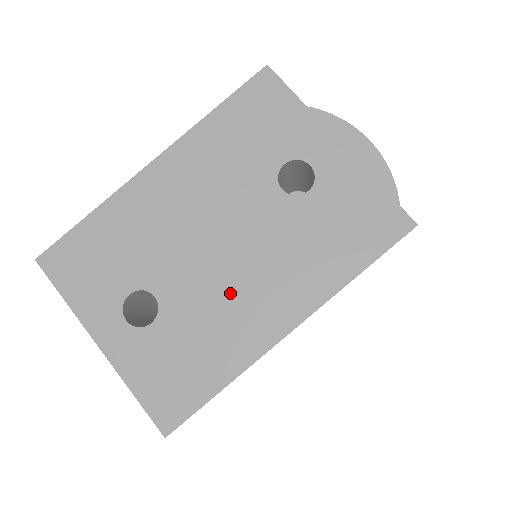
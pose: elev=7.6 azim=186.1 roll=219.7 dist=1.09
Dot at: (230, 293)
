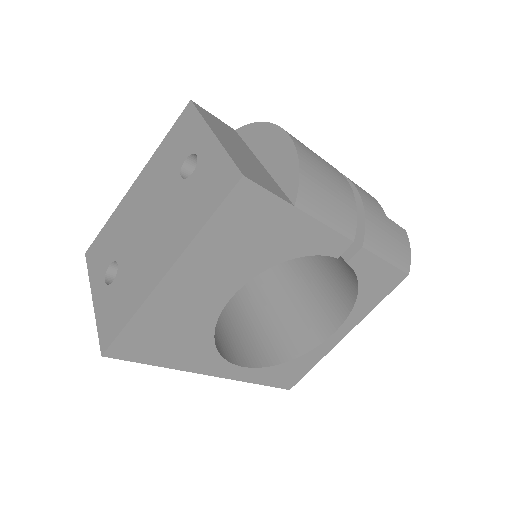
Dot at: (146, 254)
